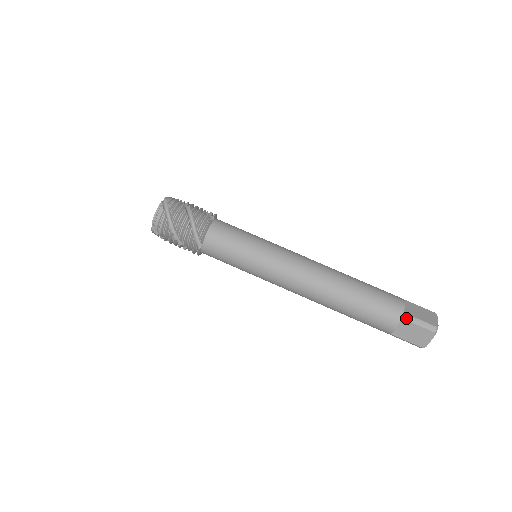
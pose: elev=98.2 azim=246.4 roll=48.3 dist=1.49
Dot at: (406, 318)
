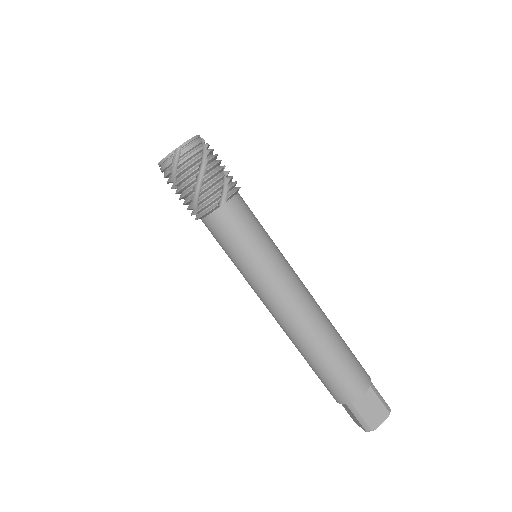
Dot at: (350, 407)
